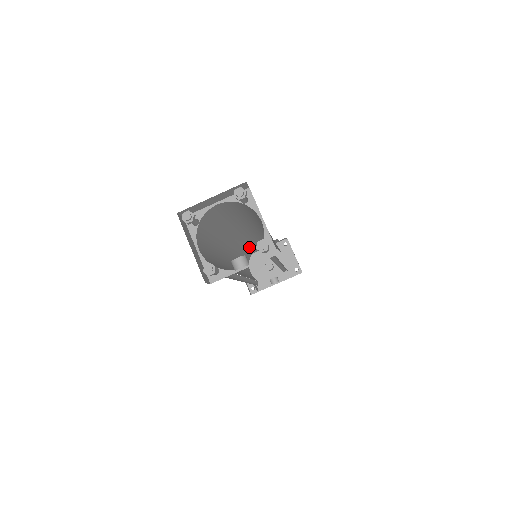
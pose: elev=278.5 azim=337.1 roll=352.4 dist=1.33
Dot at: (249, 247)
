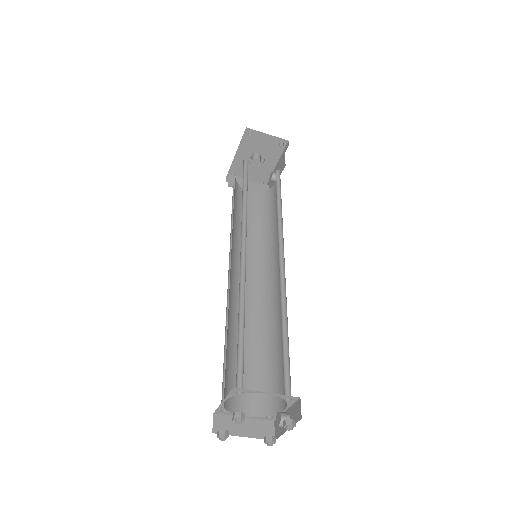
Dot at: occluded
